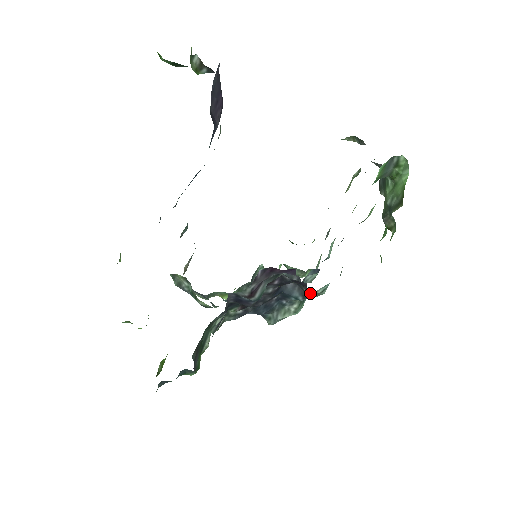
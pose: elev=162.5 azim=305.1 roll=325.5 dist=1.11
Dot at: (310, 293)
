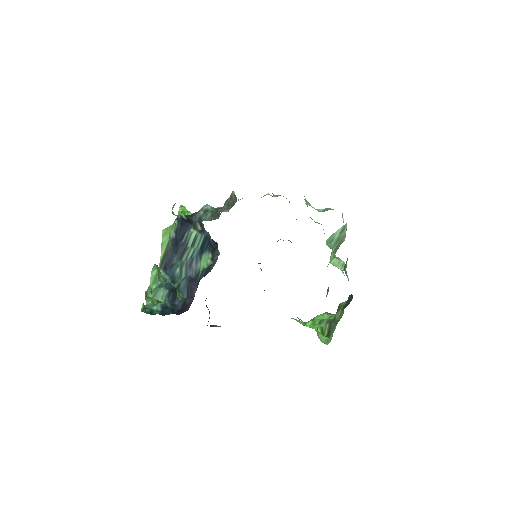
Dot at: occluded
